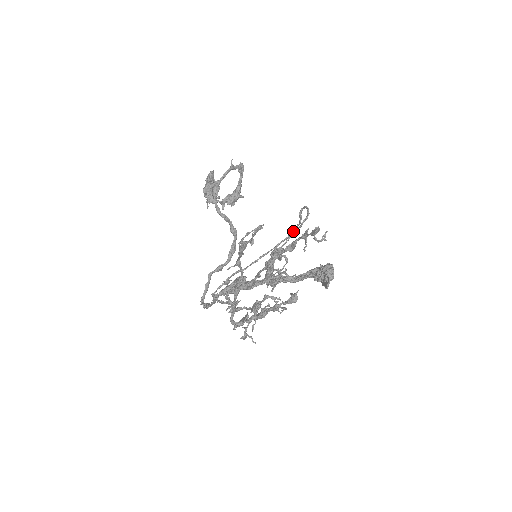
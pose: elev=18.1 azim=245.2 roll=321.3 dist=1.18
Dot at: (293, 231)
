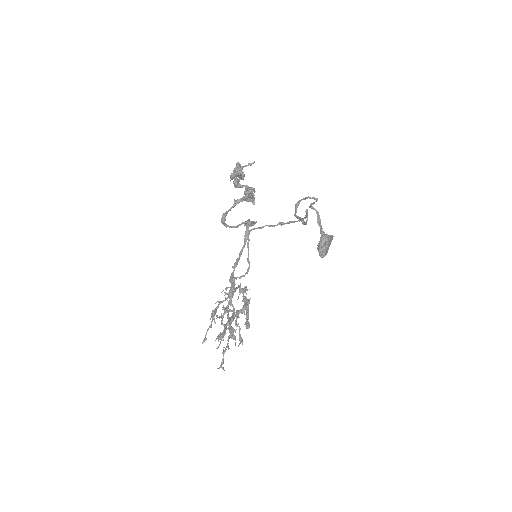
Dot at: (300, 220)
